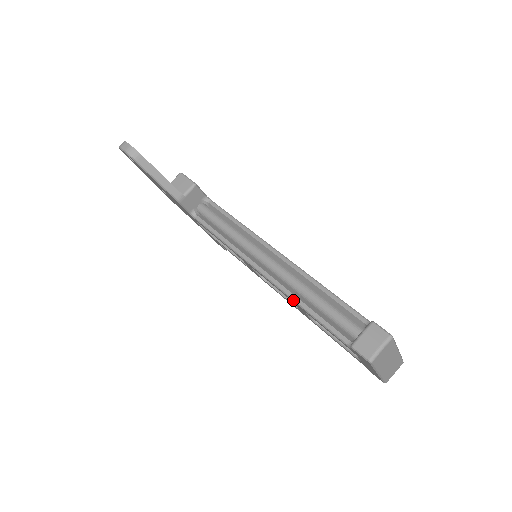
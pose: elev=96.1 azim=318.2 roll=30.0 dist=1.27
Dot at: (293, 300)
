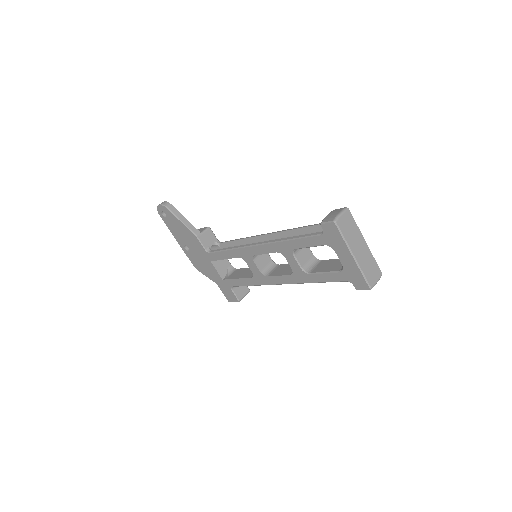
Dot at: (281, 241)
